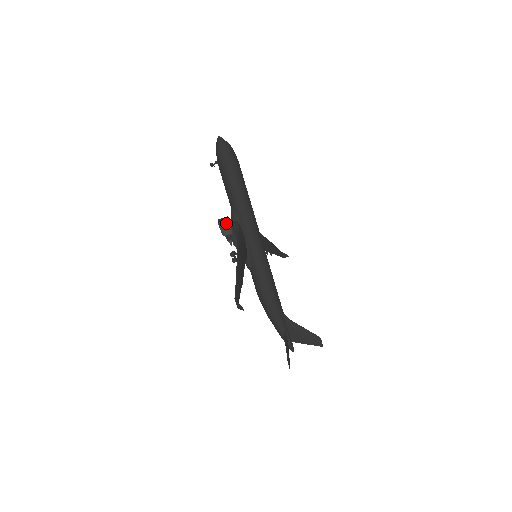
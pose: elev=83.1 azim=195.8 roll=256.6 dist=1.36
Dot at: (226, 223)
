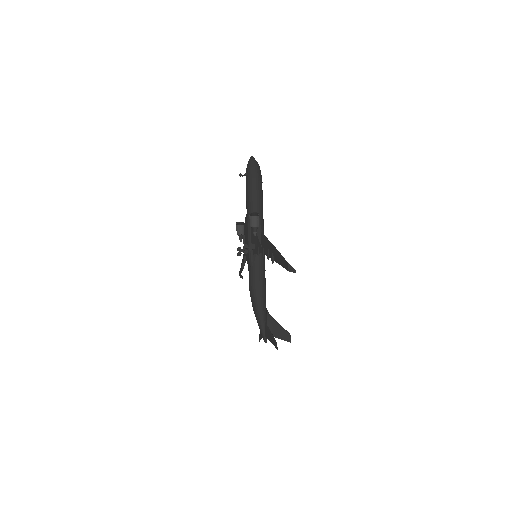
Dot at: (258, 217)
